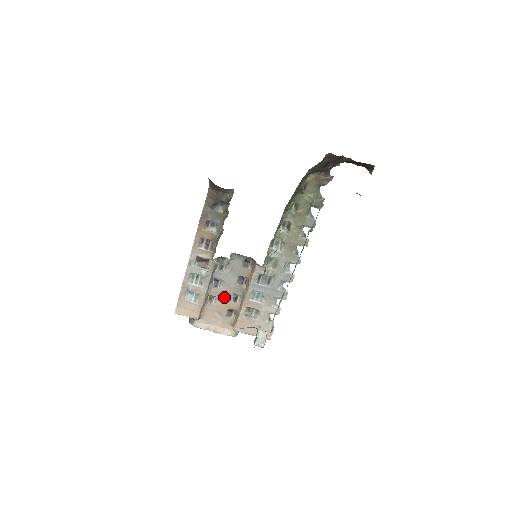
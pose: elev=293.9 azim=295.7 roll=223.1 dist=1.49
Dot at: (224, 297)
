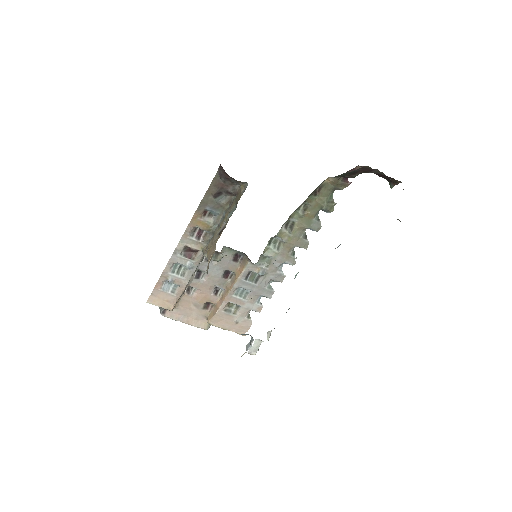
Dot at: (204, 289)
